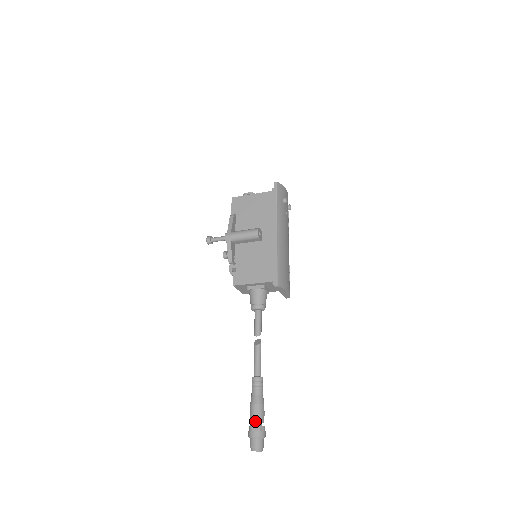
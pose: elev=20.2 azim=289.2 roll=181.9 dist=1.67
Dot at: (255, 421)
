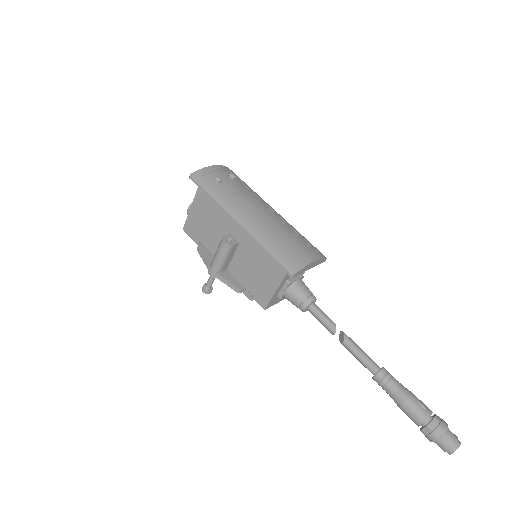
Dot at: (419, 423)
